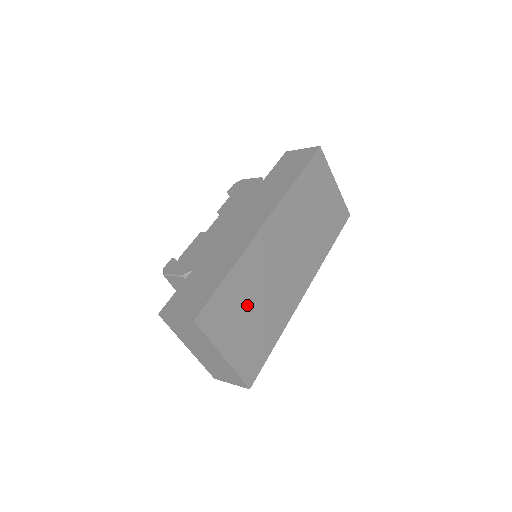
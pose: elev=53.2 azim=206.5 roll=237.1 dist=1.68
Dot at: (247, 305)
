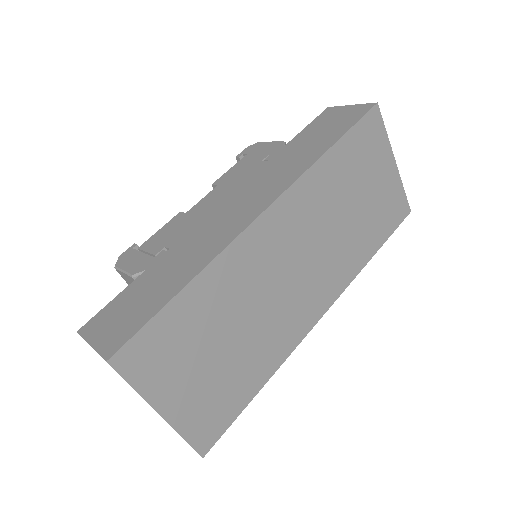
Dot at: (213, 337)
